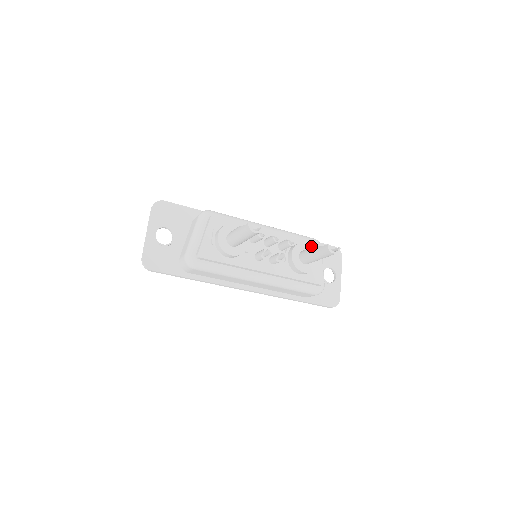
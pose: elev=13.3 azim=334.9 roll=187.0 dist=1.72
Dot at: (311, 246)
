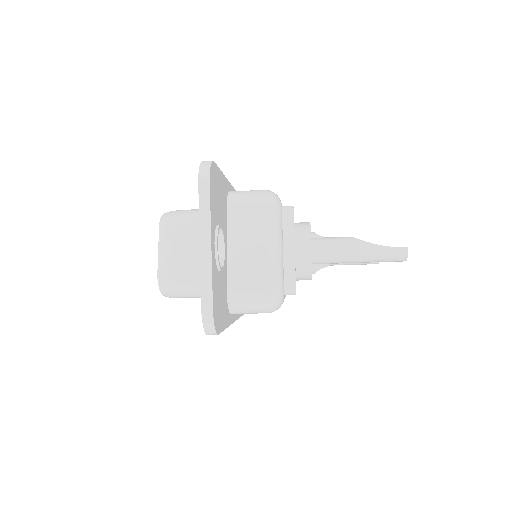
Dot at: occluded
